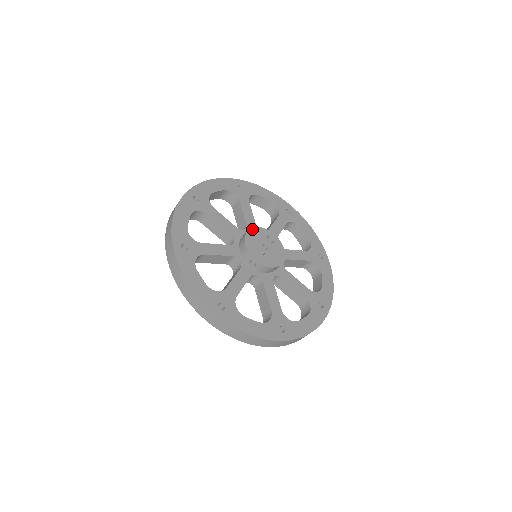
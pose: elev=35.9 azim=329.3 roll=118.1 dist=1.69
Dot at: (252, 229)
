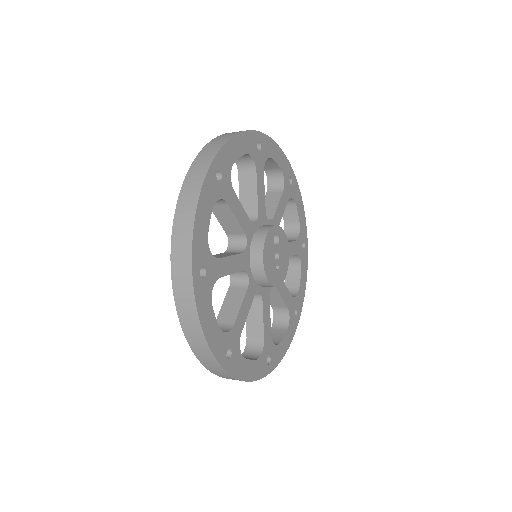
Dot at: (264, 250)
